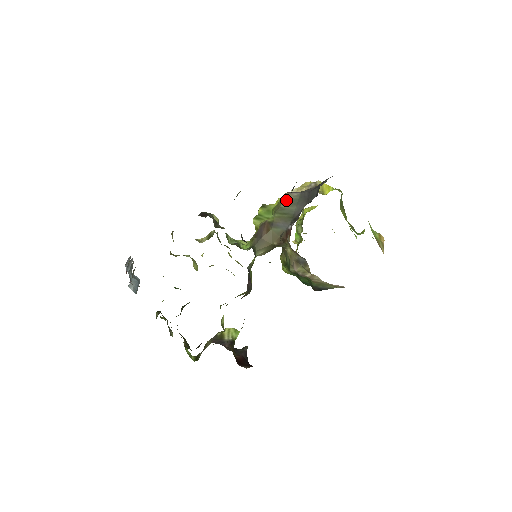
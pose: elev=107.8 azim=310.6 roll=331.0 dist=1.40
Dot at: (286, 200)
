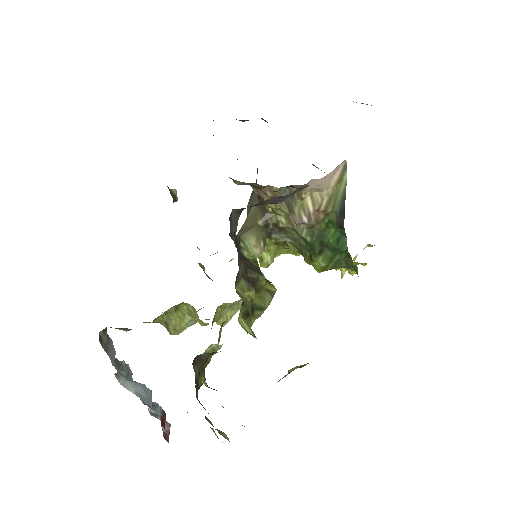
Dot at: occluded
